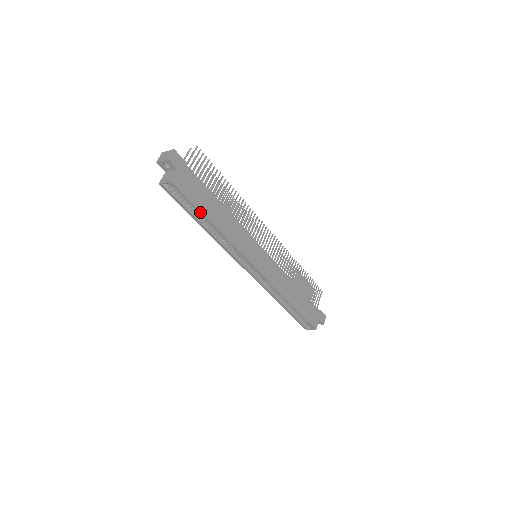
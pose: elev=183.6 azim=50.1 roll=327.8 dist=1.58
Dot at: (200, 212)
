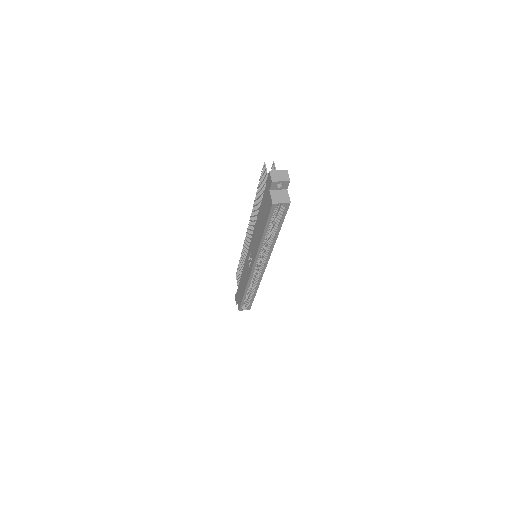
Dot at: occluded
